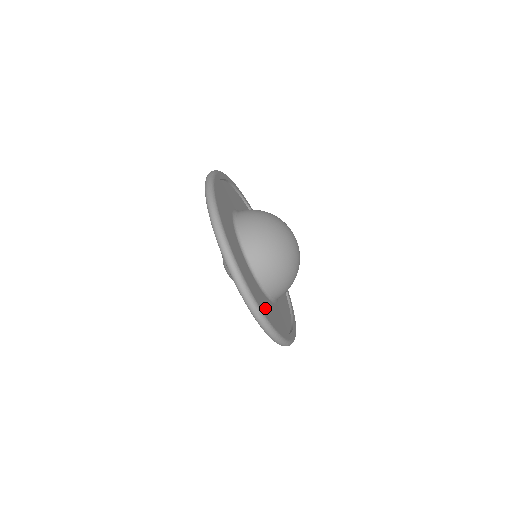
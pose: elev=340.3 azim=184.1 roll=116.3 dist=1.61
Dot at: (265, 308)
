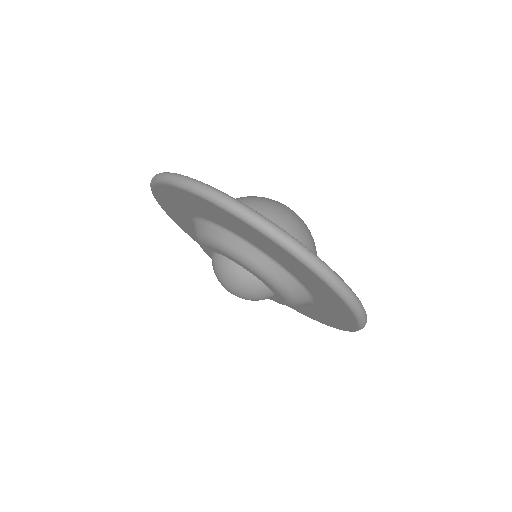
Dot at: occluded
